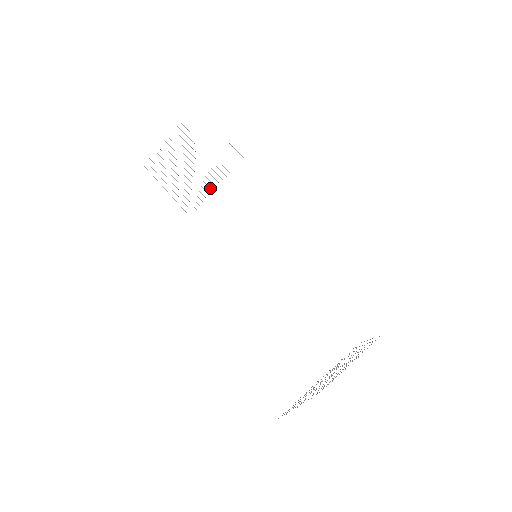
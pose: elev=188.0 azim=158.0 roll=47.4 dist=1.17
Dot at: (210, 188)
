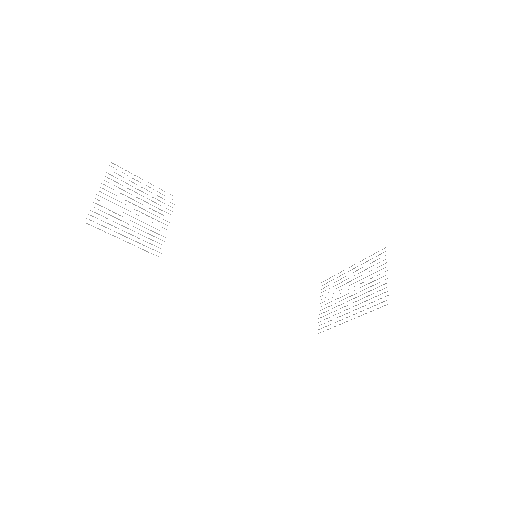
Dot at: (164, 228)
